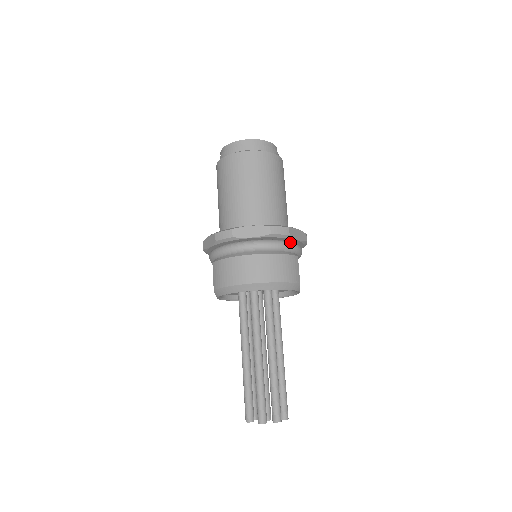
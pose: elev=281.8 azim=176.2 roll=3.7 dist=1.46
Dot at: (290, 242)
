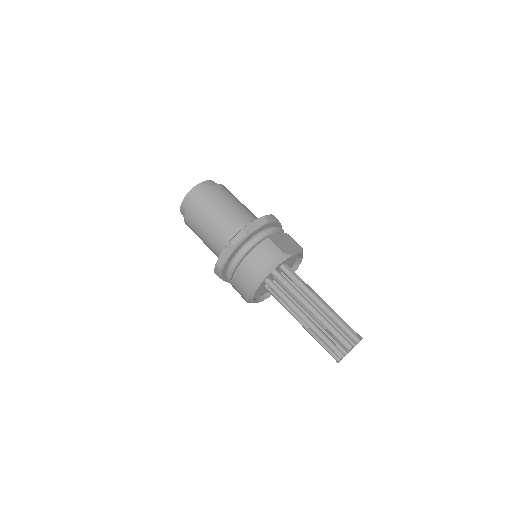
Dot at: (254, 235)
